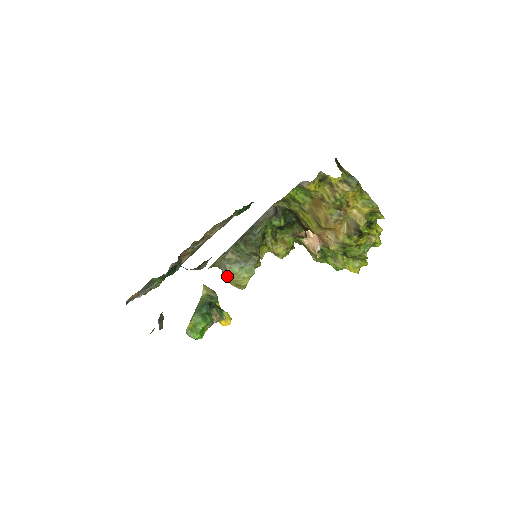
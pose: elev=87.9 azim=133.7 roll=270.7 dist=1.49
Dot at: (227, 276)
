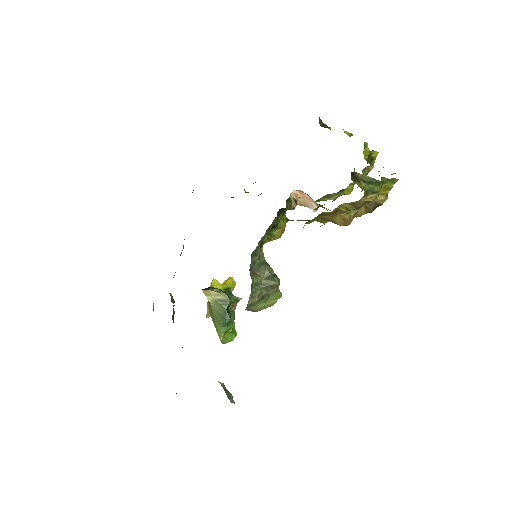
Dot at: occluded
